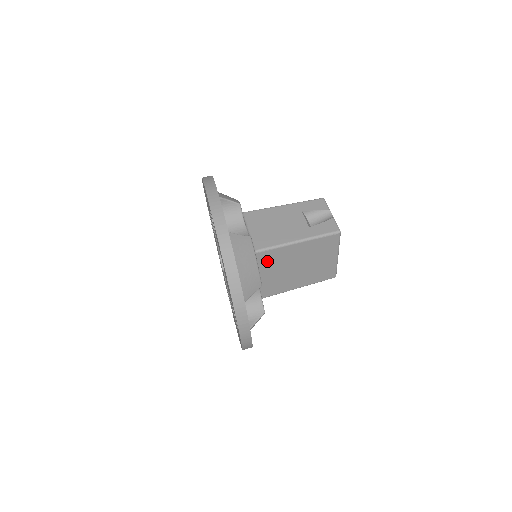
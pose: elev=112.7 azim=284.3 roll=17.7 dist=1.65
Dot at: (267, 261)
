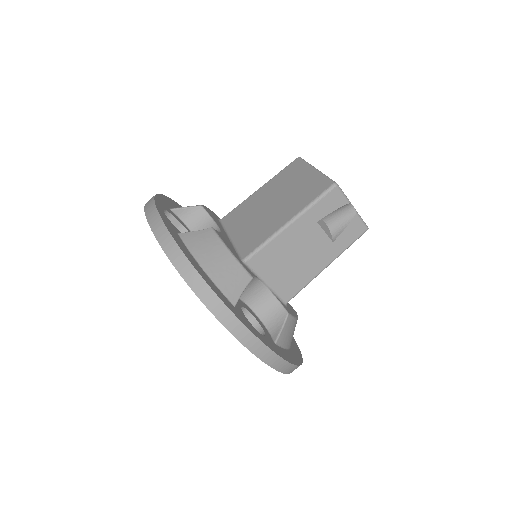
Dot at: occluded
